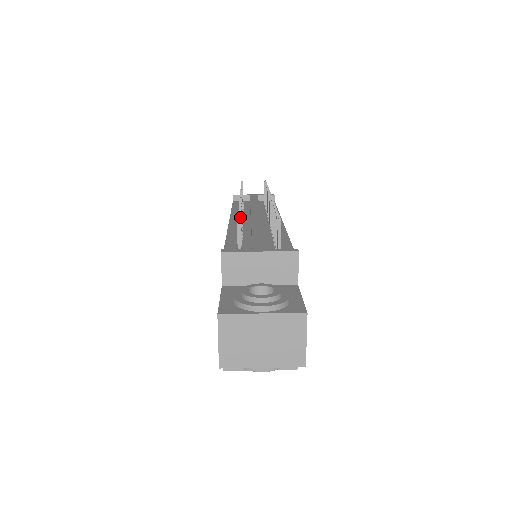
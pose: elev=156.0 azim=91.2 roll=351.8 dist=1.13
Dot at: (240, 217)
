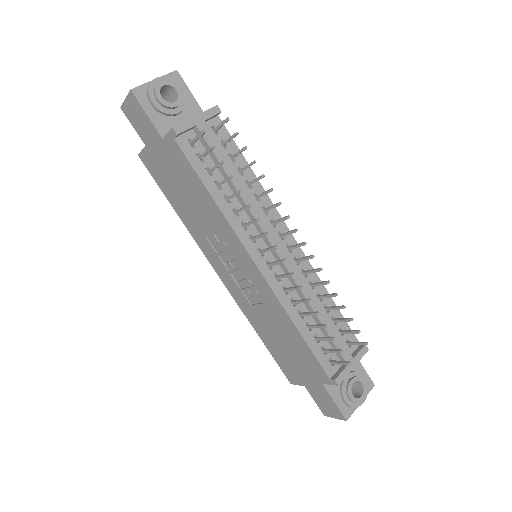
Dot at: occluded
